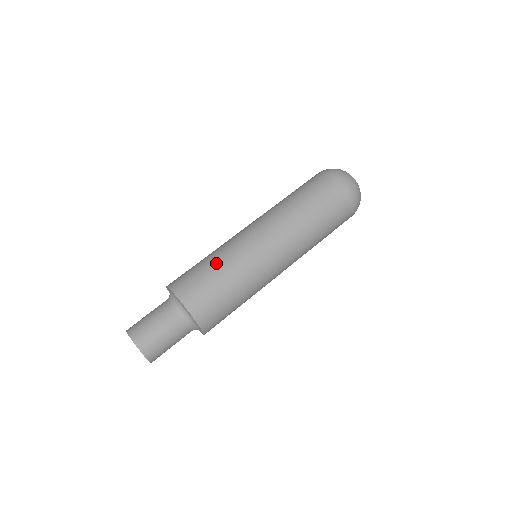
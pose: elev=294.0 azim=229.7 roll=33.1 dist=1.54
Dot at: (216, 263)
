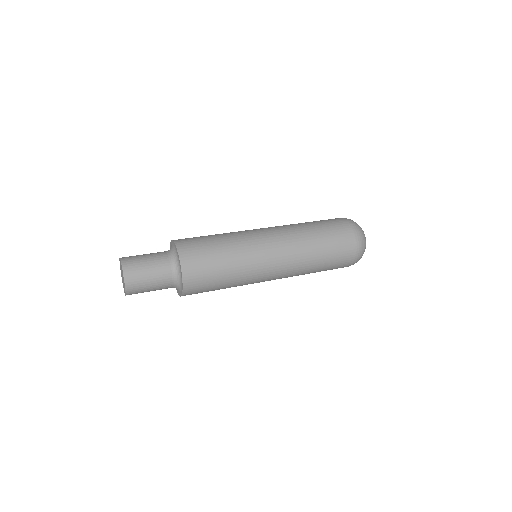
Dot at: (224, 245)
